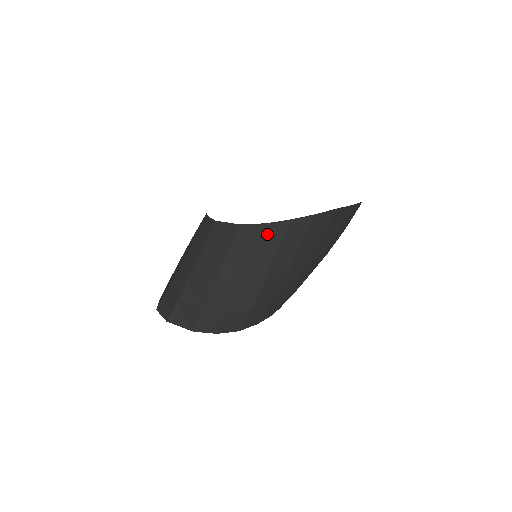
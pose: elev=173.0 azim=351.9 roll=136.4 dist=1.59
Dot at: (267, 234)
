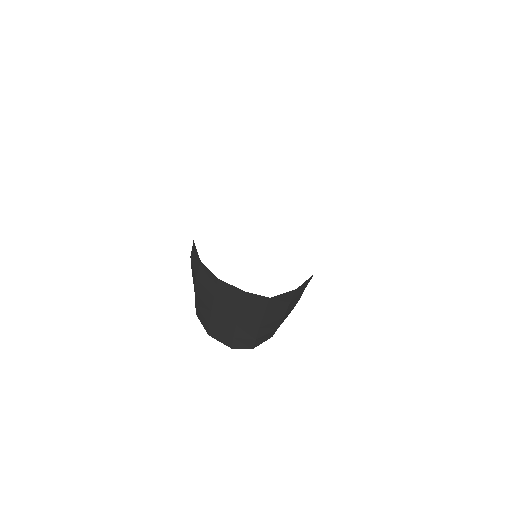
Dot at: occluded
